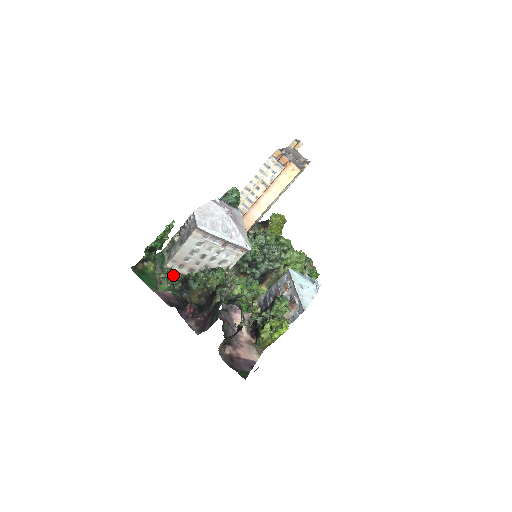
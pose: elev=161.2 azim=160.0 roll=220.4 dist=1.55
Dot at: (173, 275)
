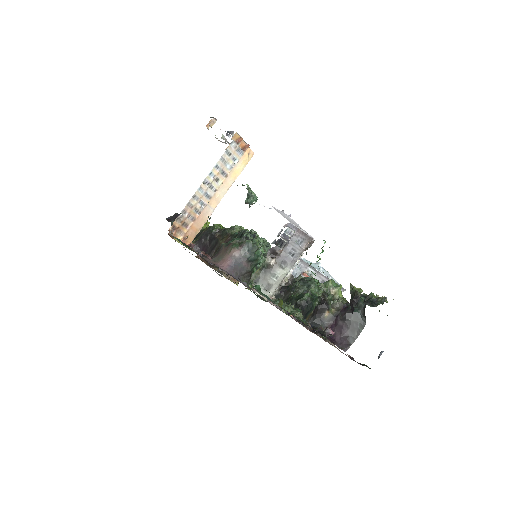
Dot at: occluded
